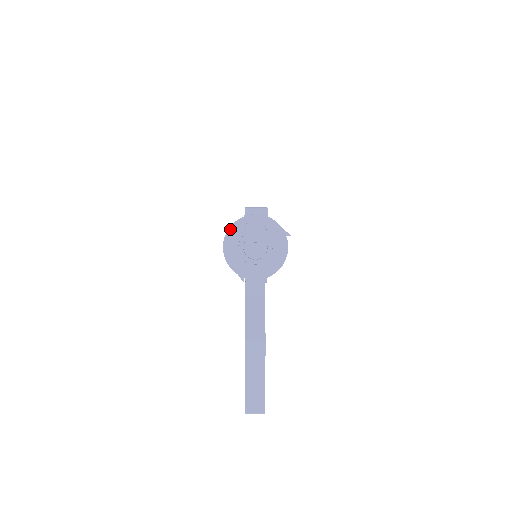
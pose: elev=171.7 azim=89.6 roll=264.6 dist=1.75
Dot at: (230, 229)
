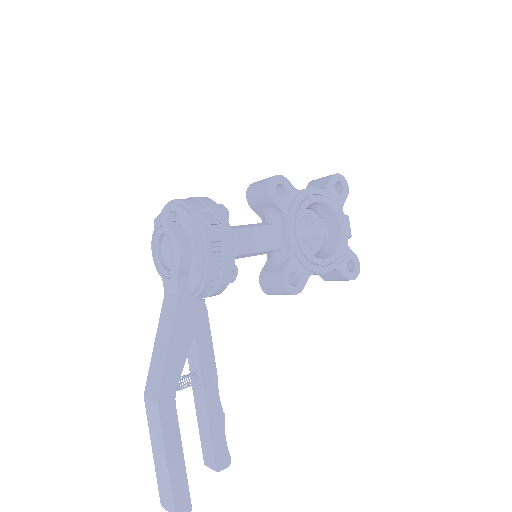
Dot at: occluded
